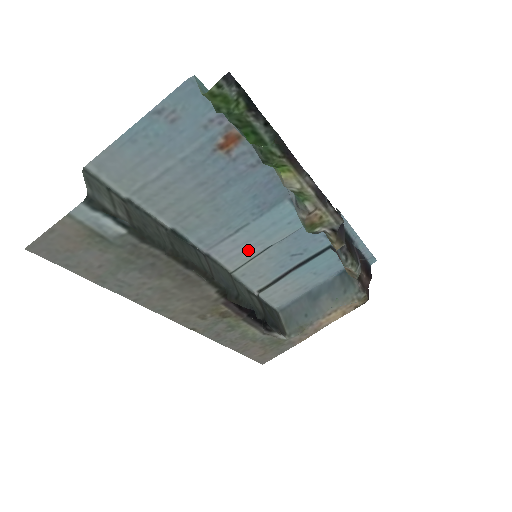
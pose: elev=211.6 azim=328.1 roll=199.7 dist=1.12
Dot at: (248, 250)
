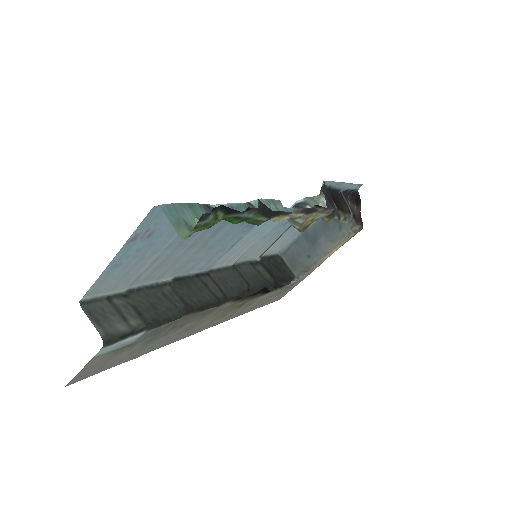
Dot at: (245, 247)
